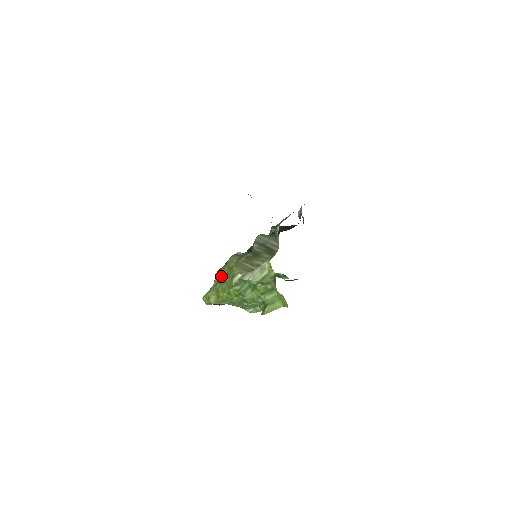
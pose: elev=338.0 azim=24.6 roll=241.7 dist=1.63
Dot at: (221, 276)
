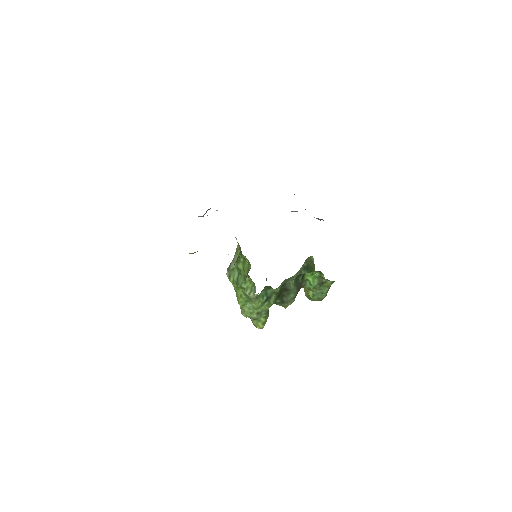
Dot at: occluded
